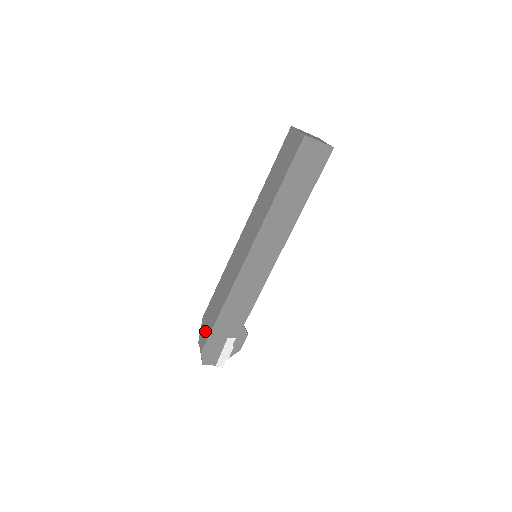
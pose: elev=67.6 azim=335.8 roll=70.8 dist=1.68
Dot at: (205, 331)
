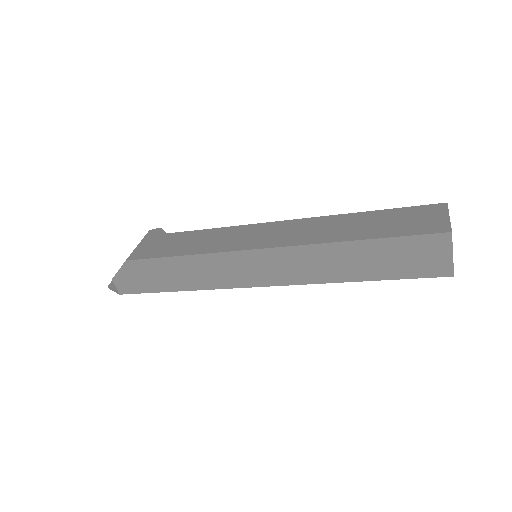
Dot at: (134, 283)
